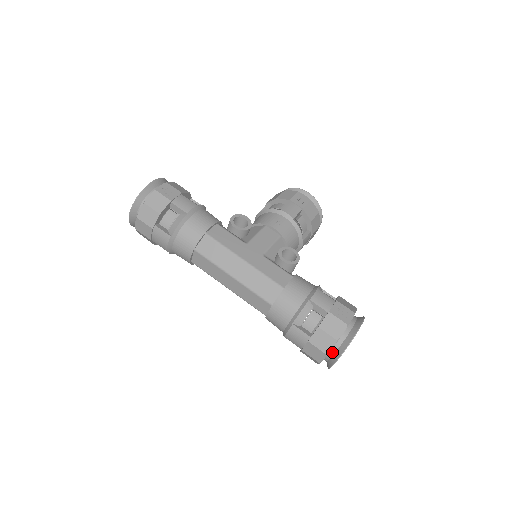
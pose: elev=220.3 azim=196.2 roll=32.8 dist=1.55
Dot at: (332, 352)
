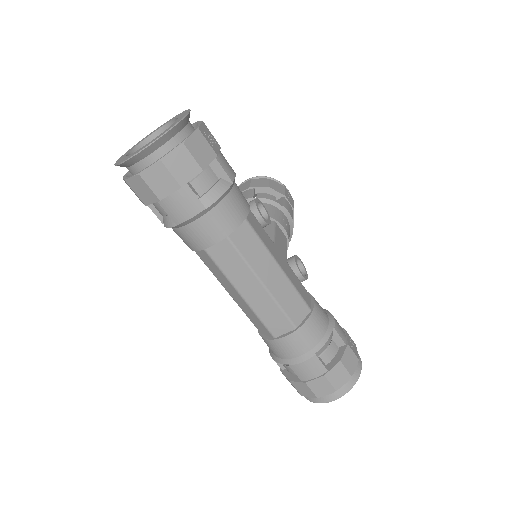
Dot at: occluded
